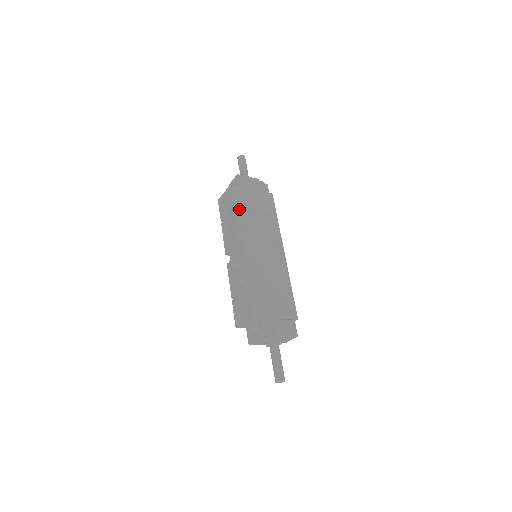
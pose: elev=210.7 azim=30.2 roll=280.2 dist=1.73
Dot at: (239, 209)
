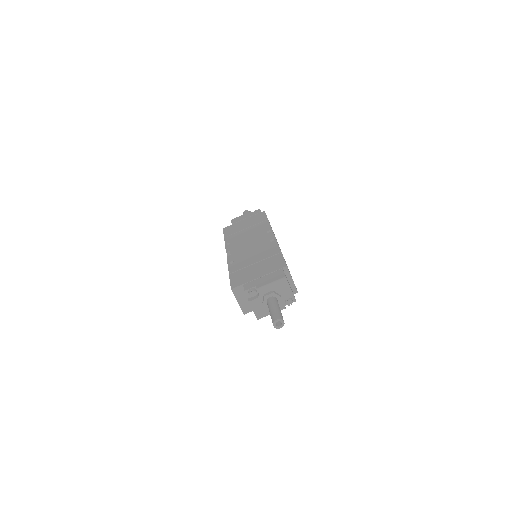
Dot at: (230, 236)
